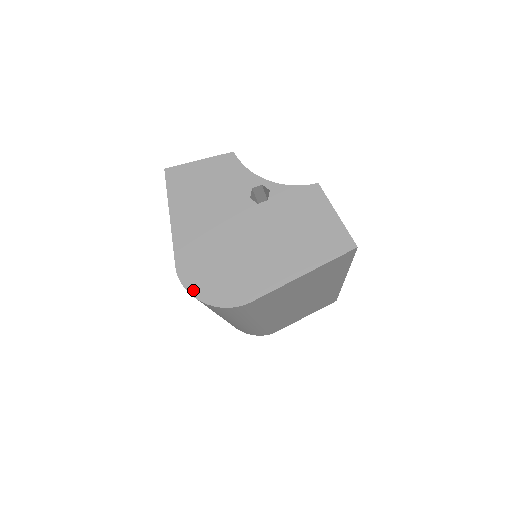
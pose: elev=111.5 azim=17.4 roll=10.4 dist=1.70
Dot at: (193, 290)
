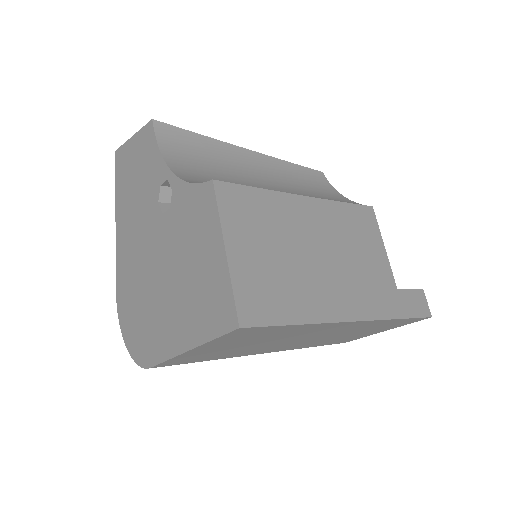
Dot at: (122, 328)
